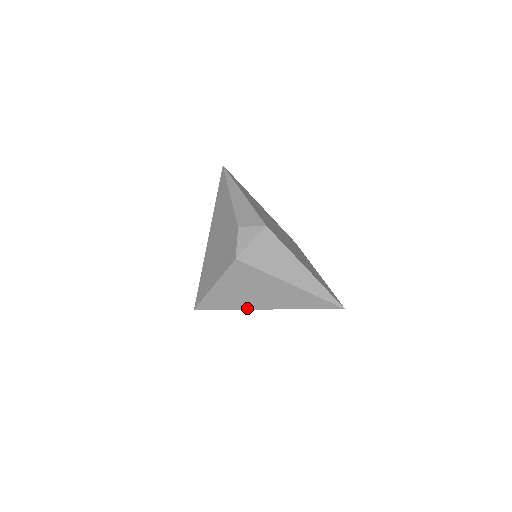
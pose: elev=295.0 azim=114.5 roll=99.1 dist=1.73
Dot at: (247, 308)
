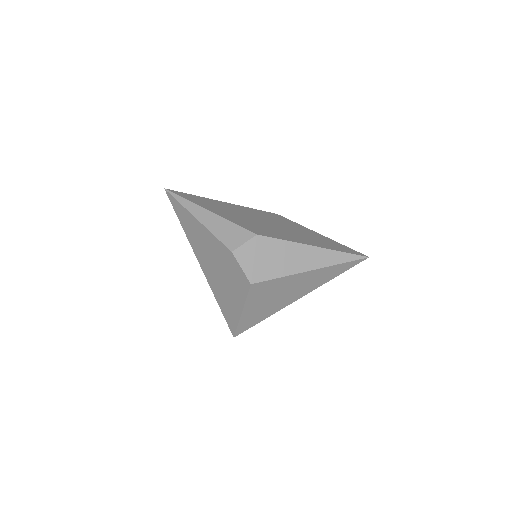
Dot at: (281, 308)
